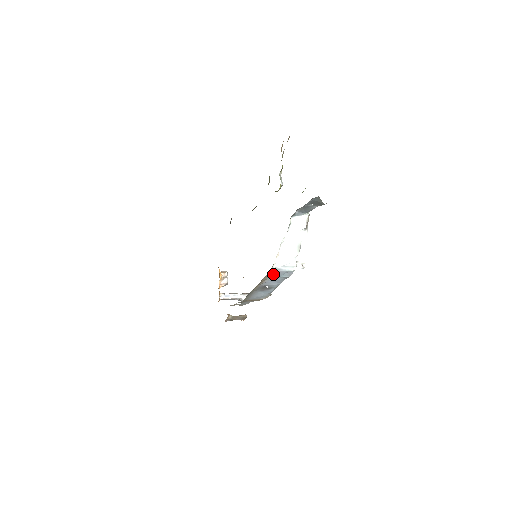
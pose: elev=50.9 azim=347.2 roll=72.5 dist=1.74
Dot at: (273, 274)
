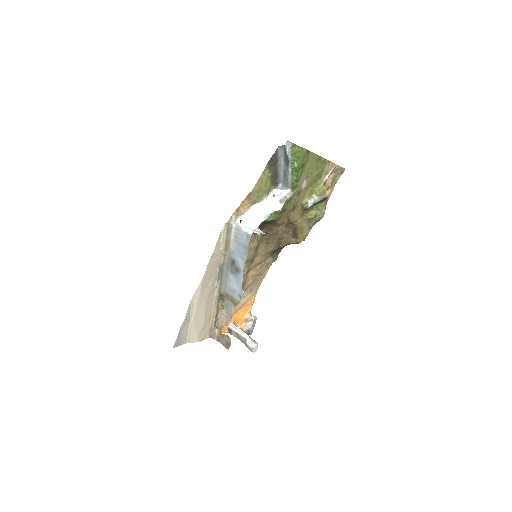
Dot at: (237, 236)
